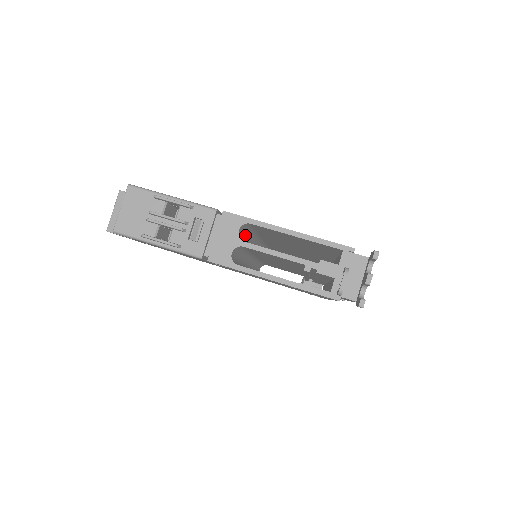
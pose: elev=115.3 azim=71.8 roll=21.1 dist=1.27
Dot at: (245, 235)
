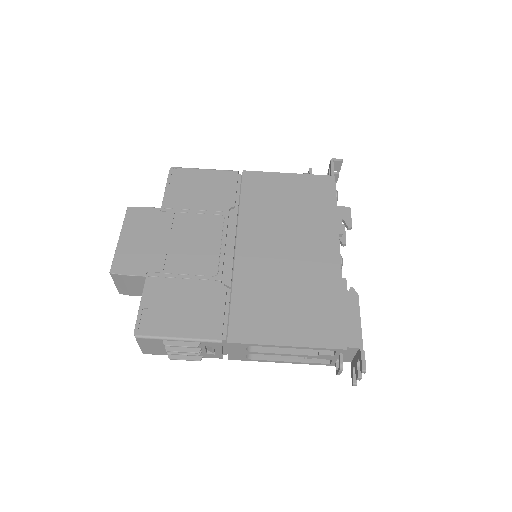
Dot at: occluded
